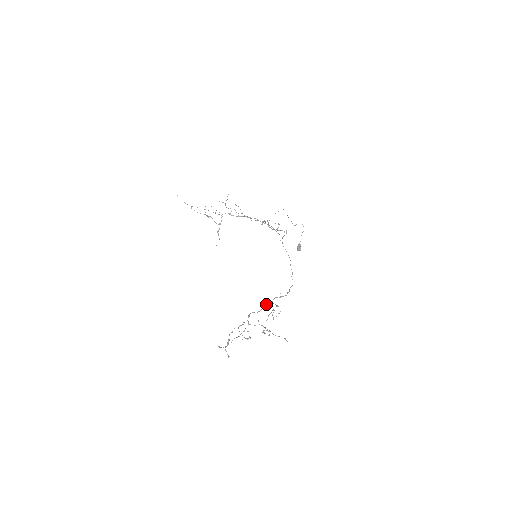
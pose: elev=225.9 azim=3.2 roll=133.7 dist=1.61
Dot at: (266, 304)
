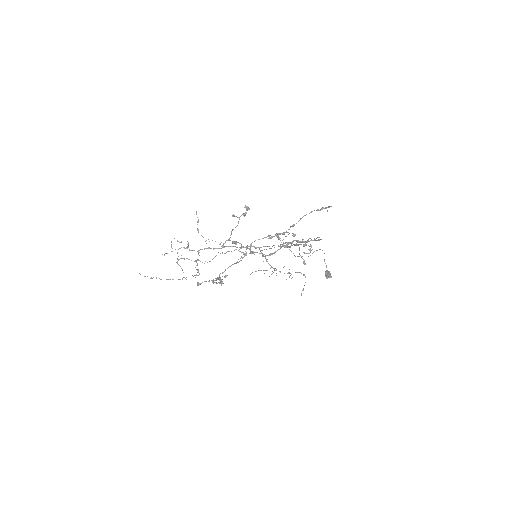
Dot at: (279, 238)
